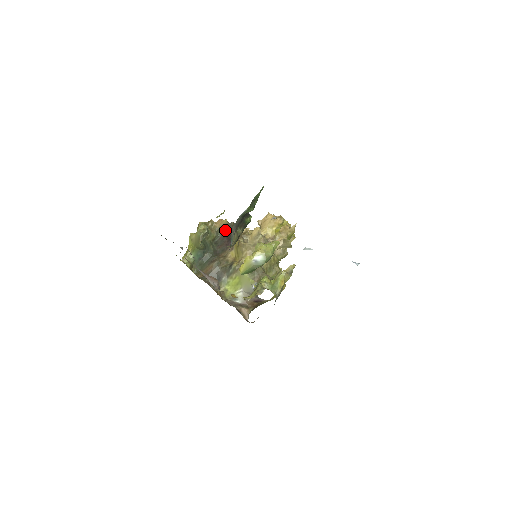
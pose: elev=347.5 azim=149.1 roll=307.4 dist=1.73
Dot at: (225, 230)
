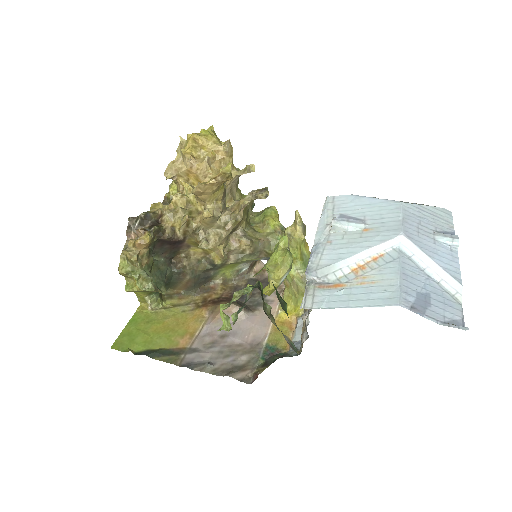
Dot at: (156, 242)
